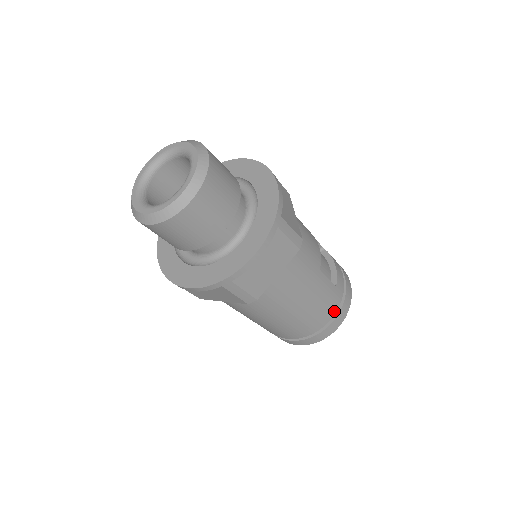
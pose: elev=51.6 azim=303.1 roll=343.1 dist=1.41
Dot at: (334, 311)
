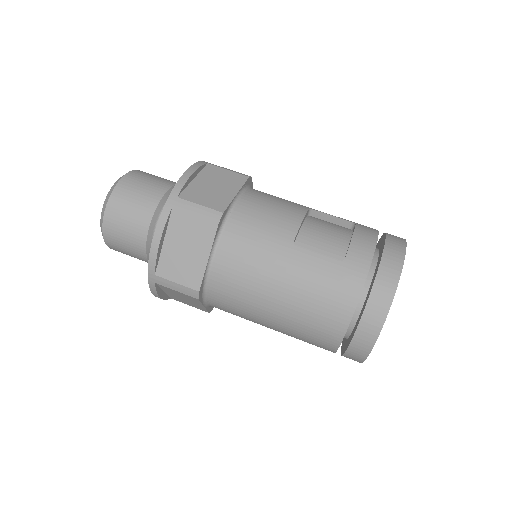
Dot at: (354, 297)
